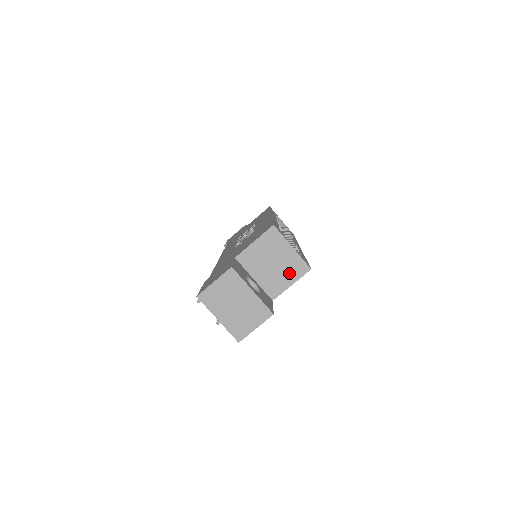
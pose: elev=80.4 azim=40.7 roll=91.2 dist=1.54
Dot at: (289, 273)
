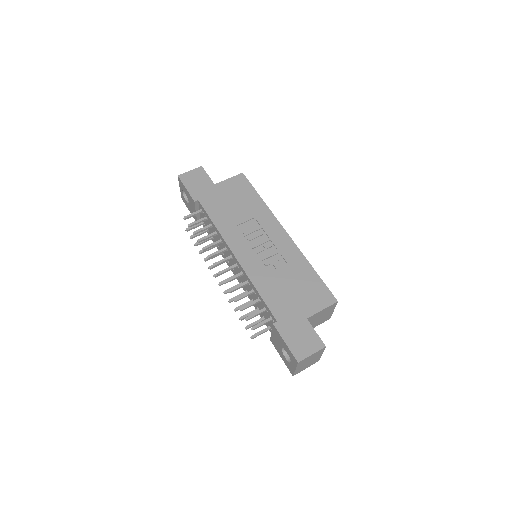
Dot at: (321, 322)
